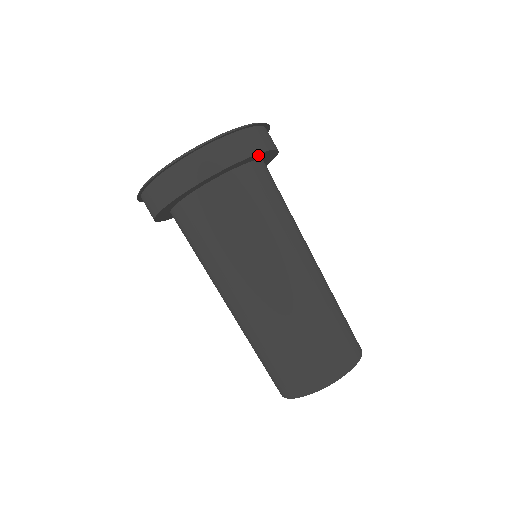
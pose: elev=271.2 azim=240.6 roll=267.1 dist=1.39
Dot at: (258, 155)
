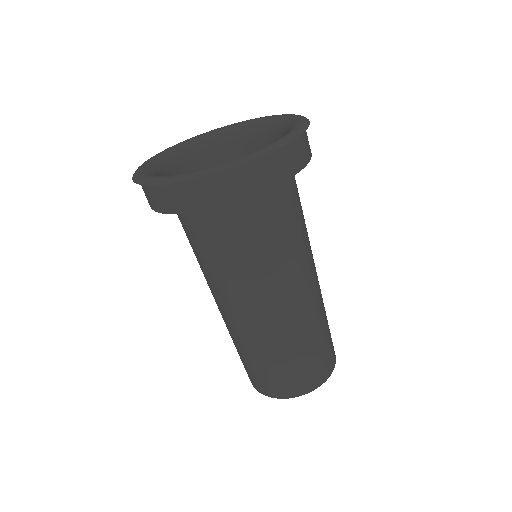
Dot at: occluded
